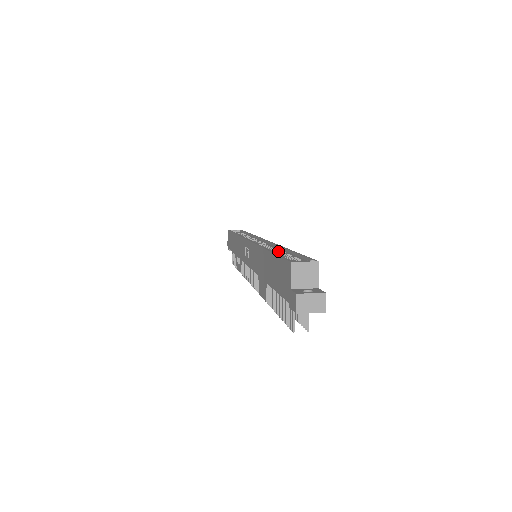
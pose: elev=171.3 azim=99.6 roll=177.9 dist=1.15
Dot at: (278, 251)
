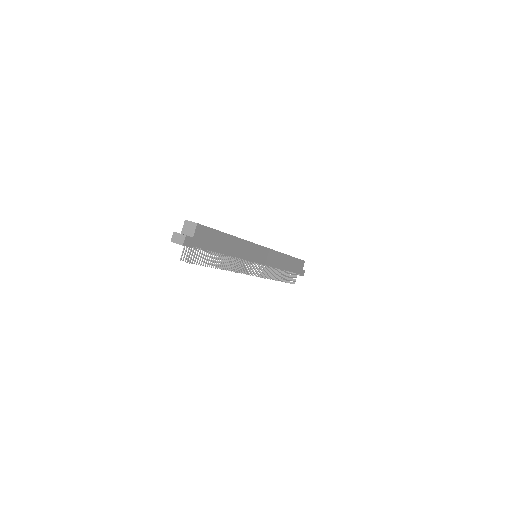
Dot at: occluded
